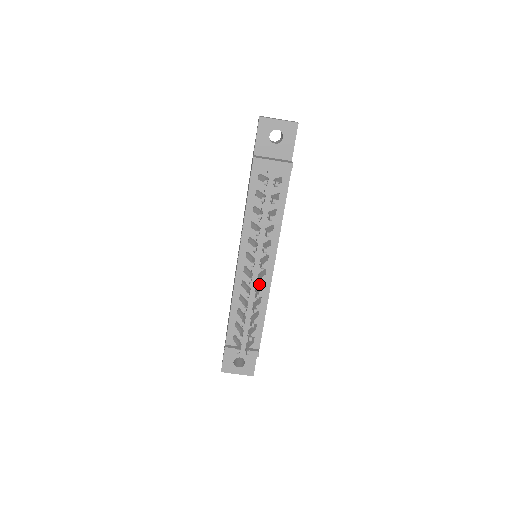
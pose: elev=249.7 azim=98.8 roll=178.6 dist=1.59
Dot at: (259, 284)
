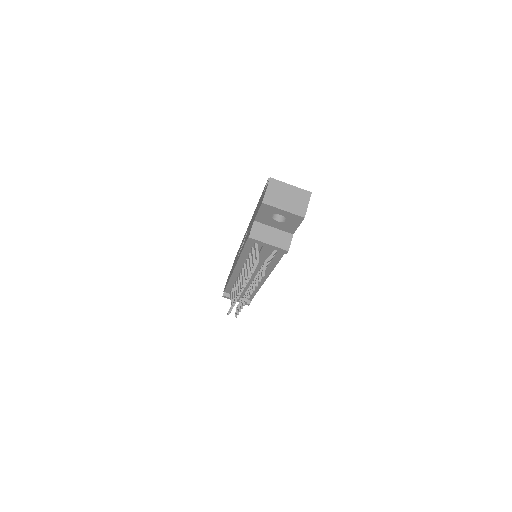
Dot at: occluded
